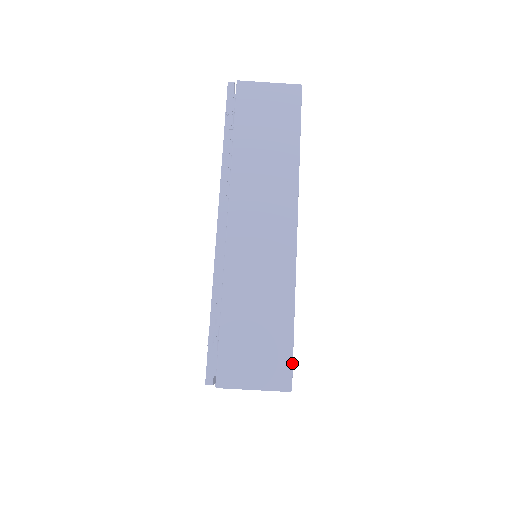
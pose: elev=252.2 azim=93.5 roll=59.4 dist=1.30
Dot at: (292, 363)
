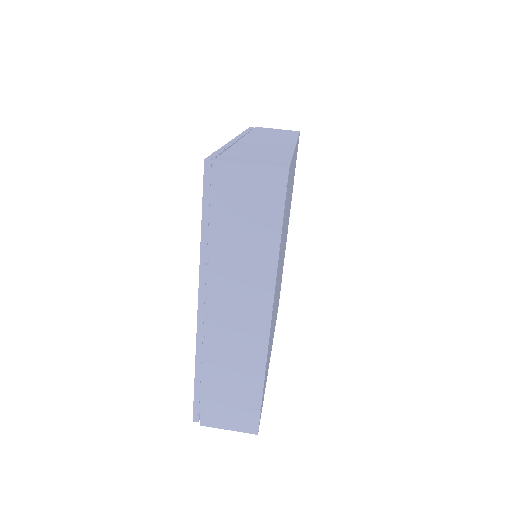
Dot at: (290, 163)
